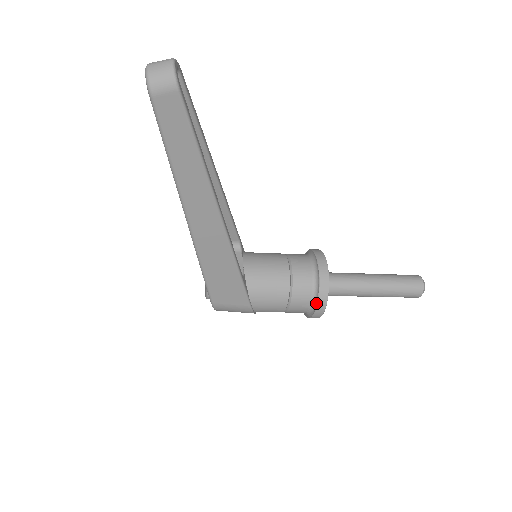
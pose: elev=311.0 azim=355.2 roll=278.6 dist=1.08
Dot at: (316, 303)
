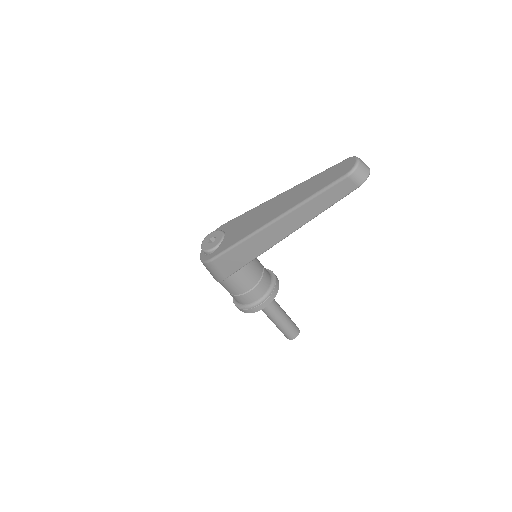
Dot at: (255, 306)
